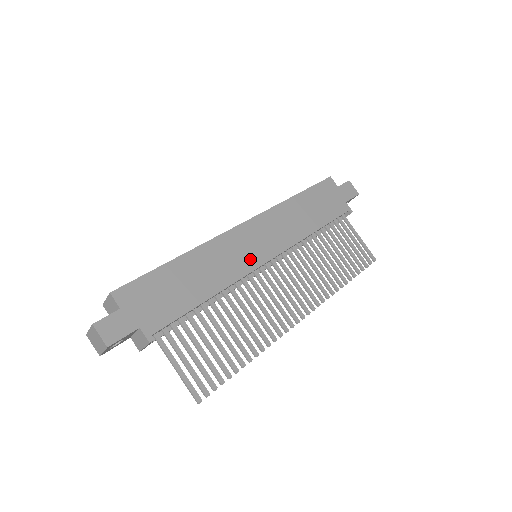
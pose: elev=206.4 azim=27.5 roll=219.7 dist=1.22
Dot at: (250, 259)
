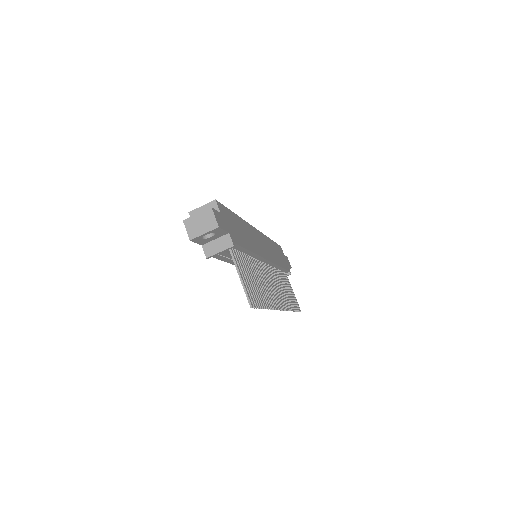
Dot at: (262, 250)
